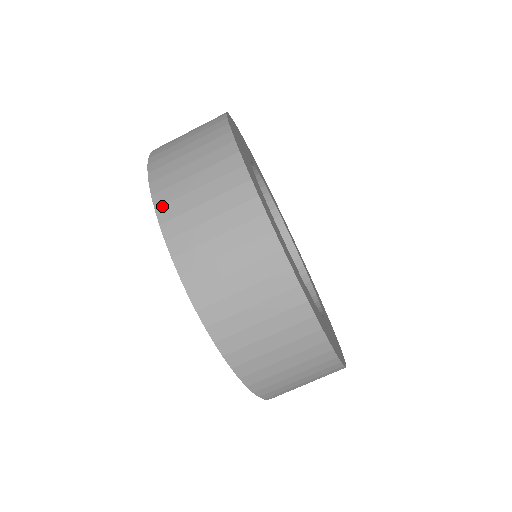
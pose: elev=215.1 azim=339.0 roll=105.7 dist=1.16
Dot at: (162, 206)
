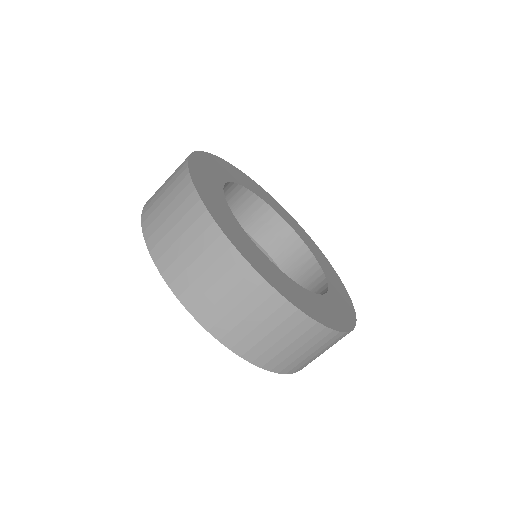
Dot at: (234, 346)
